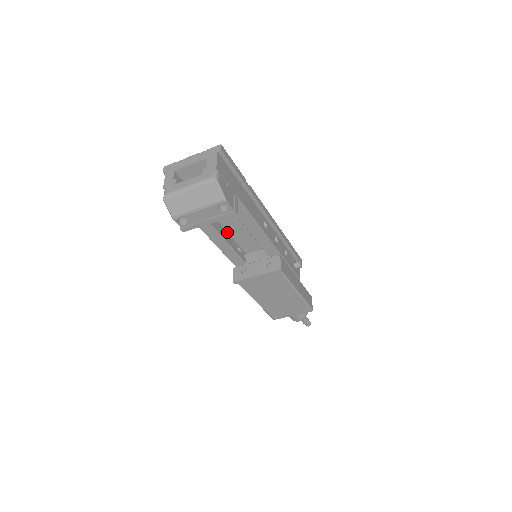
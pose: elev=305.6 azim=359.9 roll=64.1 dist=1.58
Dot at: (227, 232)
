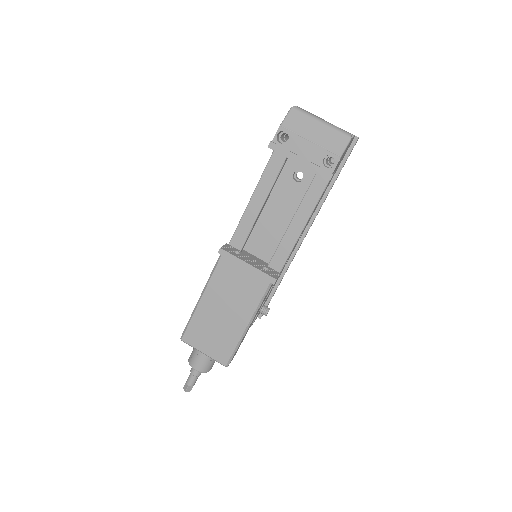
Dot at: occluded
